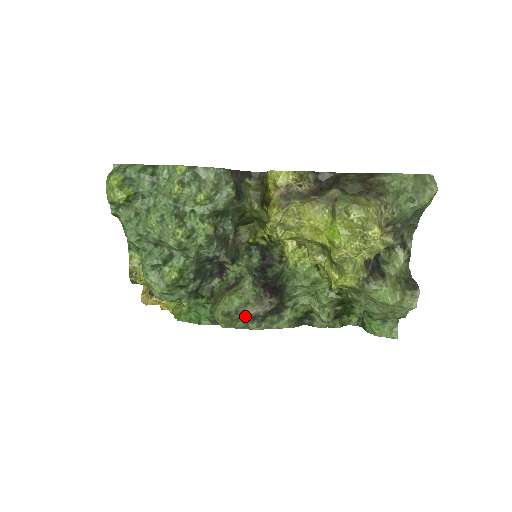
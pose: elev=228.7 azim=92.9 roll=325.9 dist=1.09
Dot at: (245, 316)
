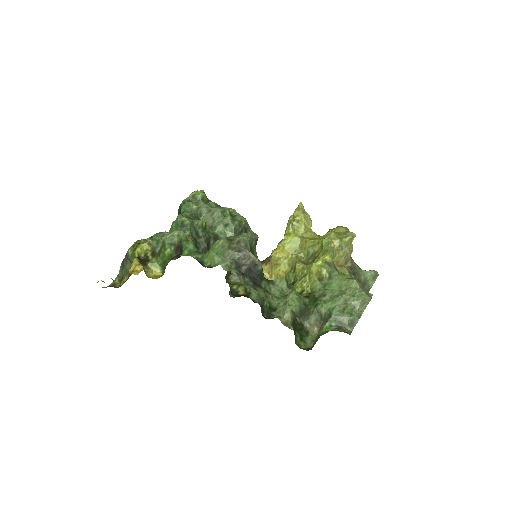
Dot at: (240, 251)
